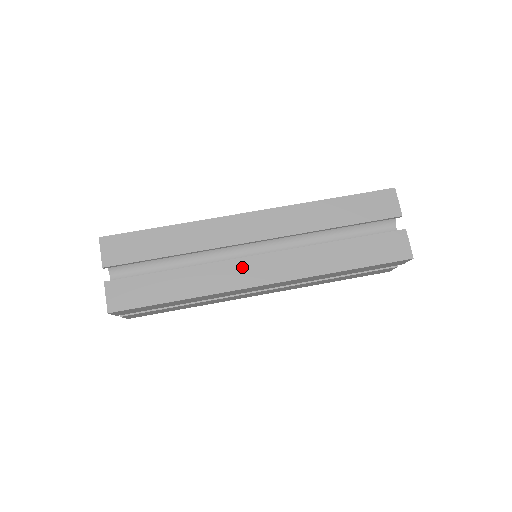
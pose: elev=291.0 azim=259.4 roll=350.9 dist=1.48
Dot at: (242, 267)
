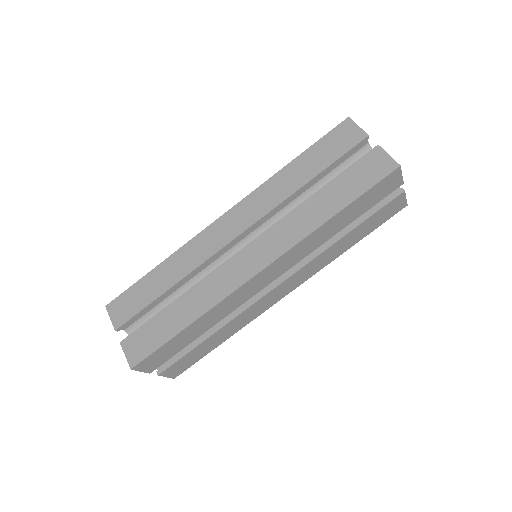
Dot at: (234, 266)
